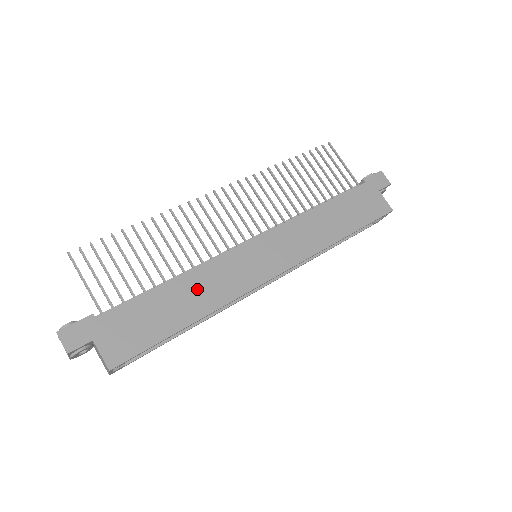
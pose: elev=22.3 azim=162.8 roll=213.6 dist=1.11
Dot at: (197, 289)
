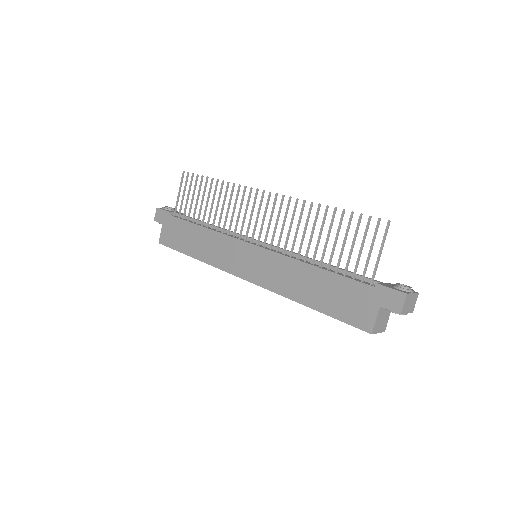
Dot at: (207, 243)
